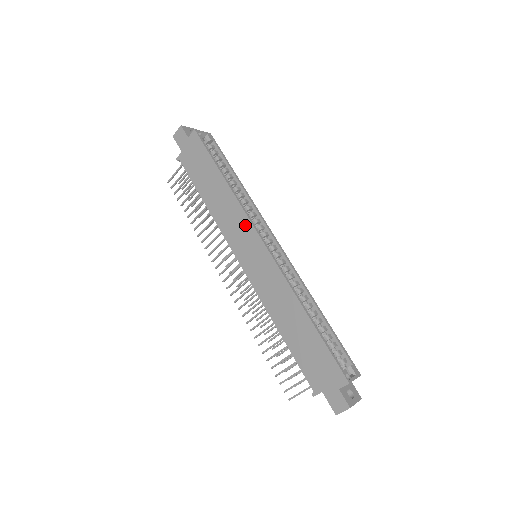
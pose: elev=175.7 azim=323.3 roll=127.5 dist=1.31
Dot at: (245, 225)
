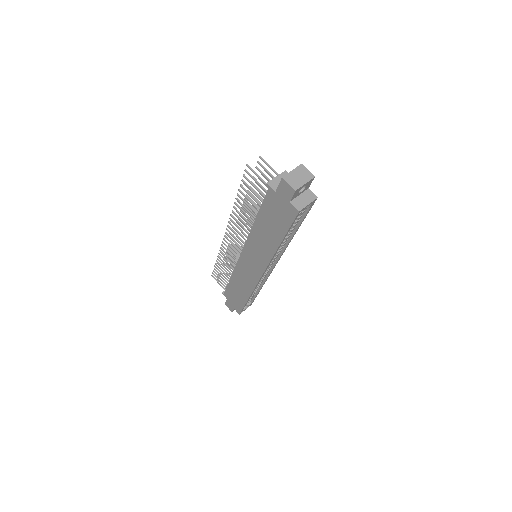
Dot at: (262, 262)
